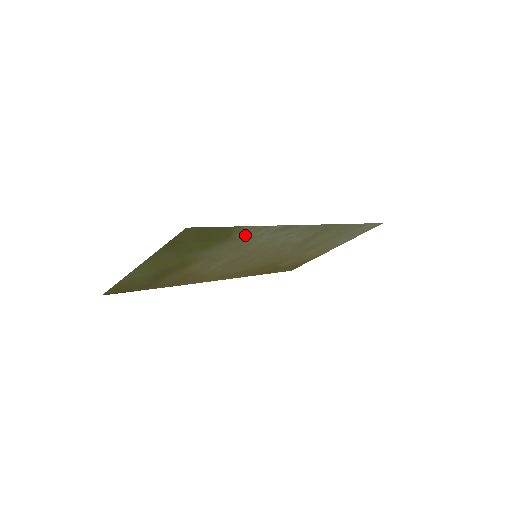
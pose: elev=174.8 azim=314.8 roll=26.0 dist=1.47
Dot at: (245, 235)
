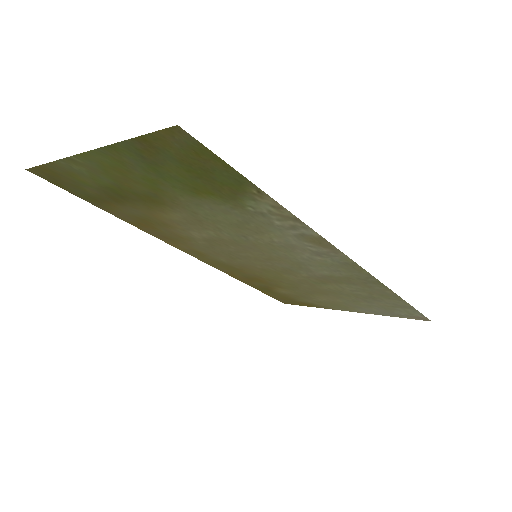
Dot at: (260, 212)
